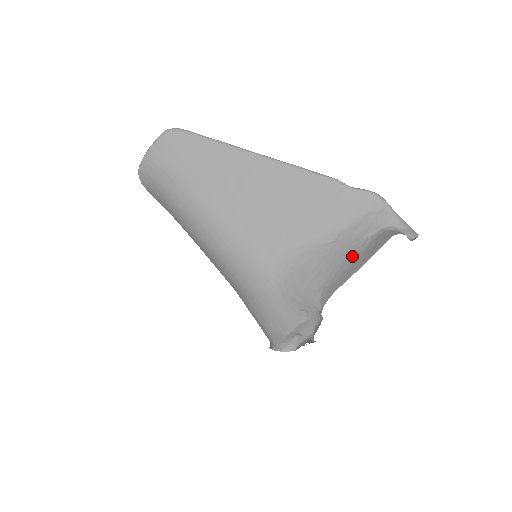
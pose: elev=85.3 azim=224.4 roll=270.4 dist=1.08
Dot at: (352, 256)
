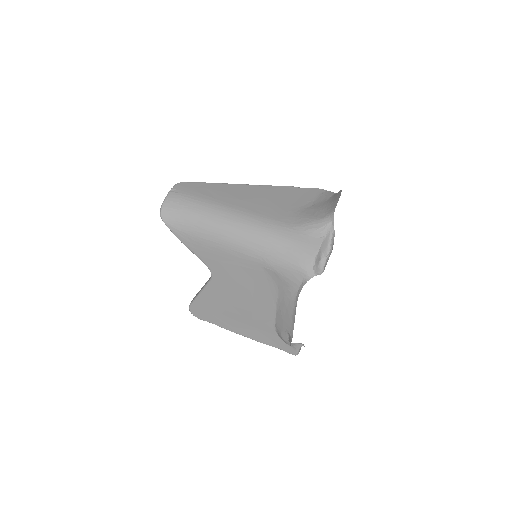
Dot at: (329, 202)
